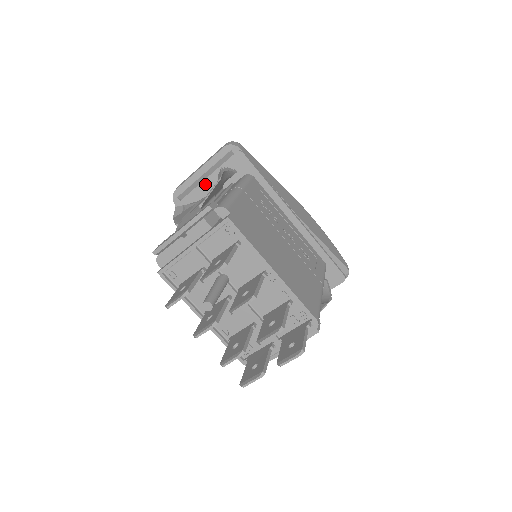
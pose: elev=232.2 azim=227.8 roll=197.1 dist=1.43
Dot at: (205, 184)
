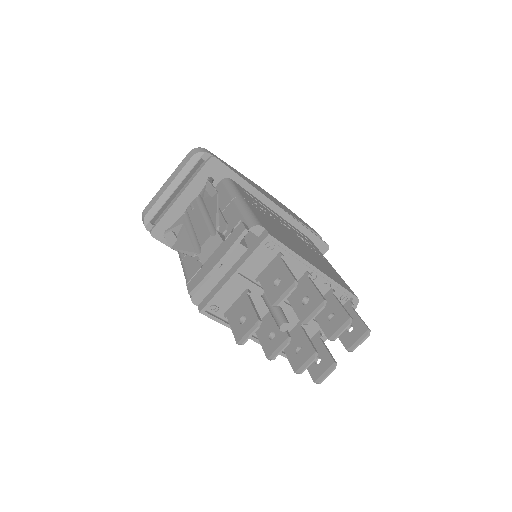
Dot at: (180, 200)
